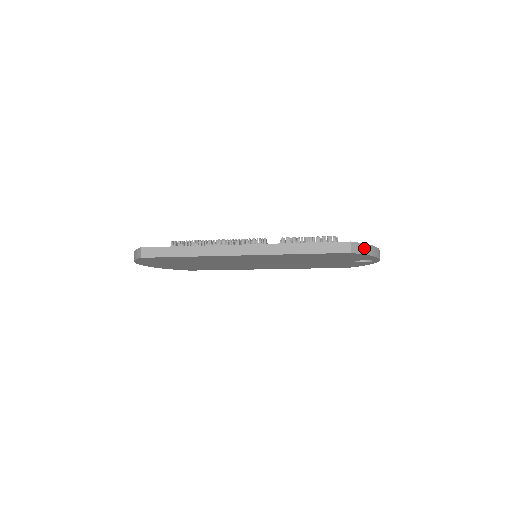
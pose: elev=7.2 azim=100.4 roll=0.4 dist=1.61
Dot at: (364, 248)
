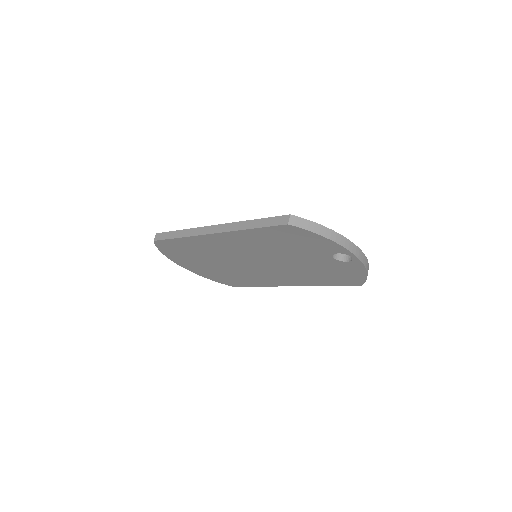
Dot at: (309, 225)
